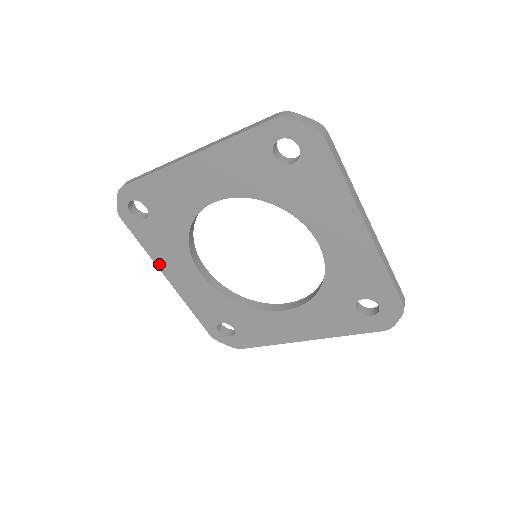
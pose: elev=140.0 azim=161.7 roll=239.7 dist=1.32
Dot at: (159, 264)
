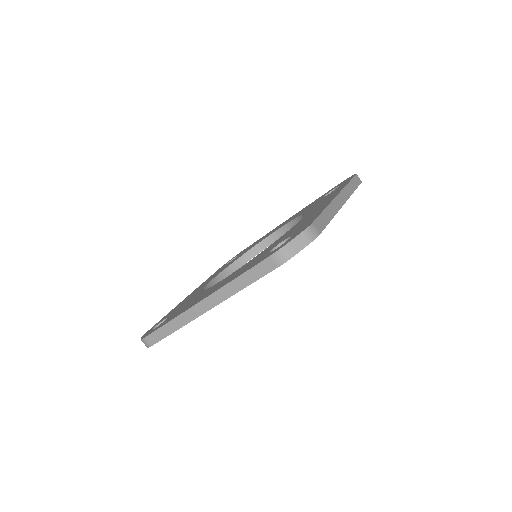
Dot at: occluded
